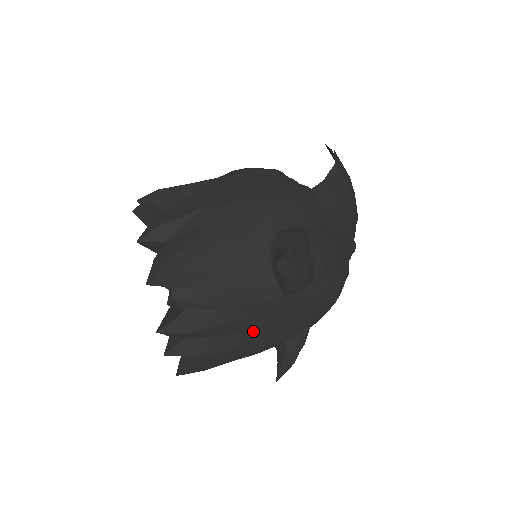
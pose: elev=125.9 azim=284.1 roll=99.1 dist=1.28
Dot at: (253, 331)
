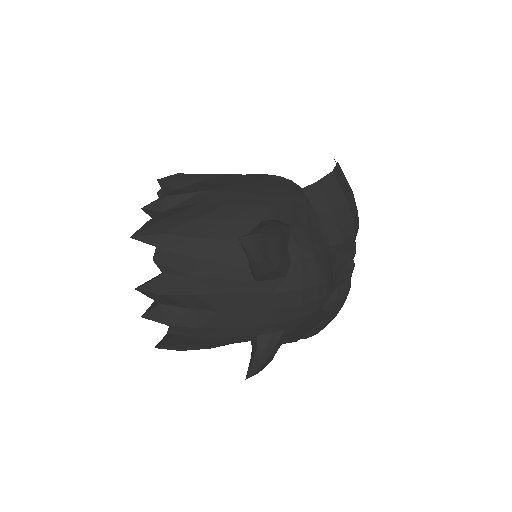
Dot at: (222, 312)
